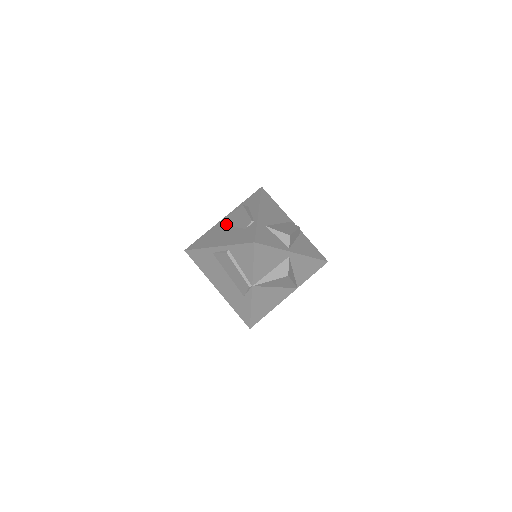
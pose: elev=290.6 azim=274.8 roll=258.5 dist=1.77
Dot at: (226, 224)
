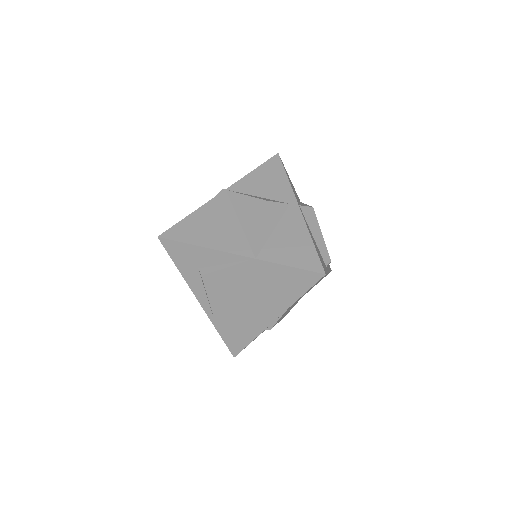
Dot at: occluded
